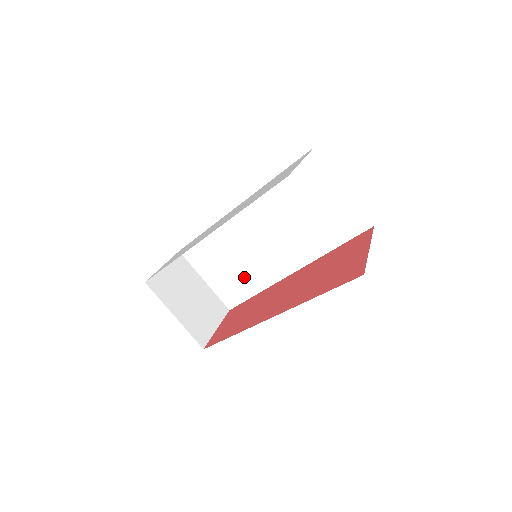
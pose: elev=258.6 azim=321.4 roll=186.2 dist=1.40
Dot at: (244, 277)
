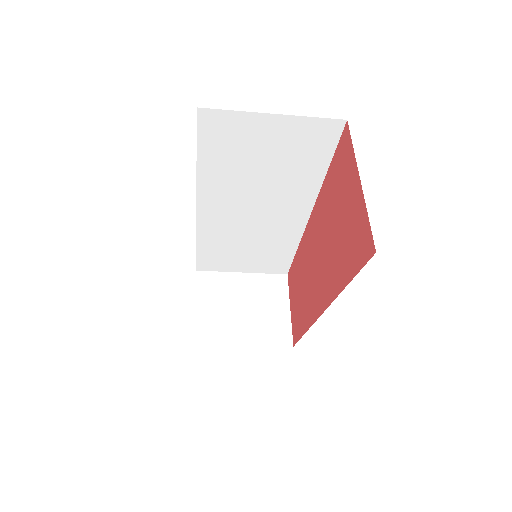
Dot at: (270, 248)
